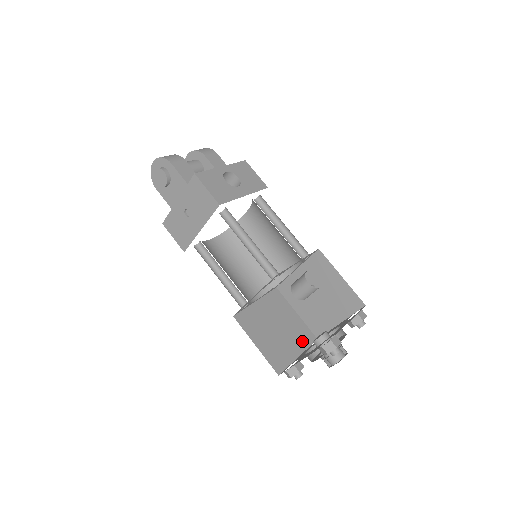
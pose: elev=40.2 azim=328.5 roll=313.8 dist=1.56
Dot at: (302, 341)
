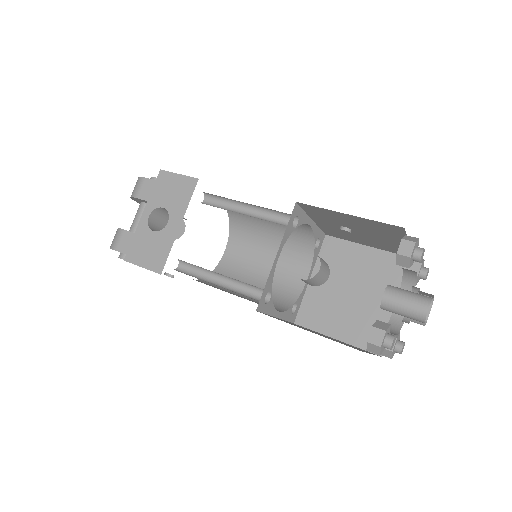
Dot at: (393, 281)
